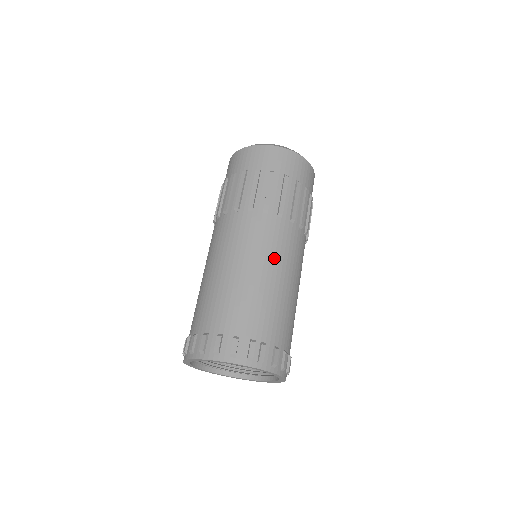
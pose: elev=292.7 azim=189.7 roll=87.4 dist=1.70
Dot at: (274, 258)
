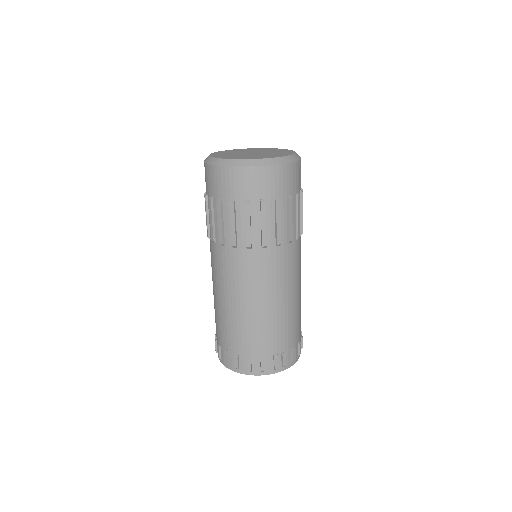
Dot at: (280, 286)
